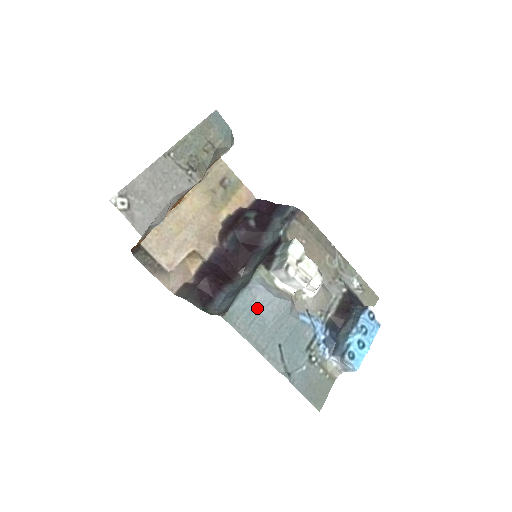
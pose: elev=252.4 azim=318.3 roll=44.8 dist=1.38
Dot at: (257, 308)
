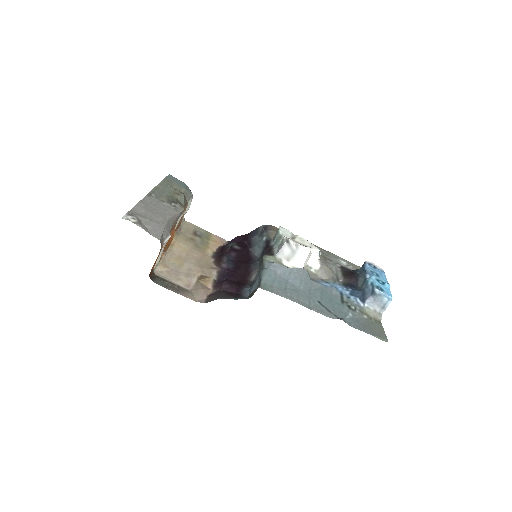
Dot at: (282, 279)
